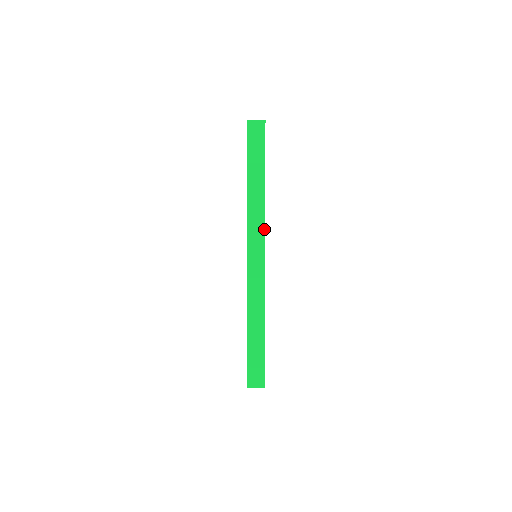
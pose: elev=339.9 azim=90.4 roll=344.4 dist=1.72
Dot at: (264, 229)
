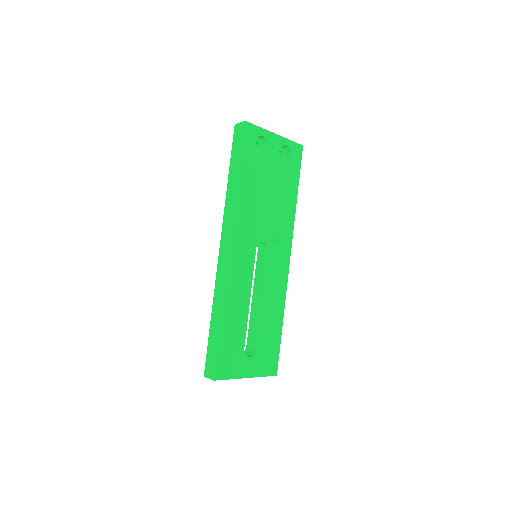
Dot at: (233, 222)
